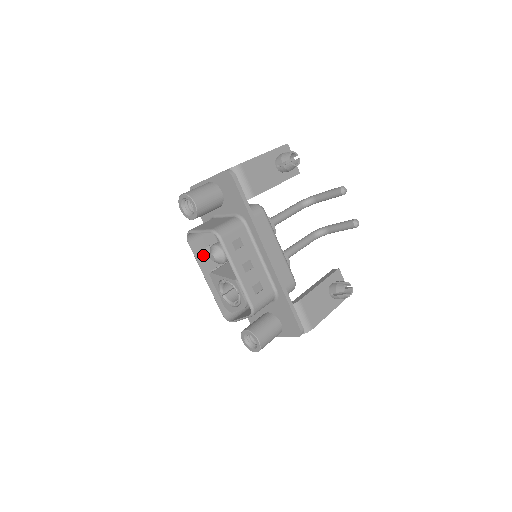
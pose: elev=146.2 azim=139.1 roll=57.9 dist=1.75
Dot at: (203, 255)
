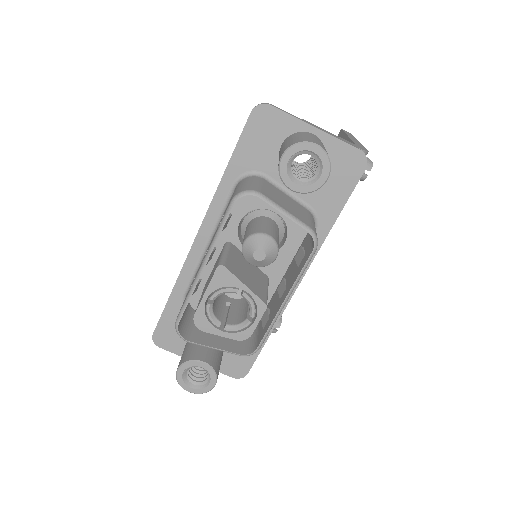
Dot at: occluded
